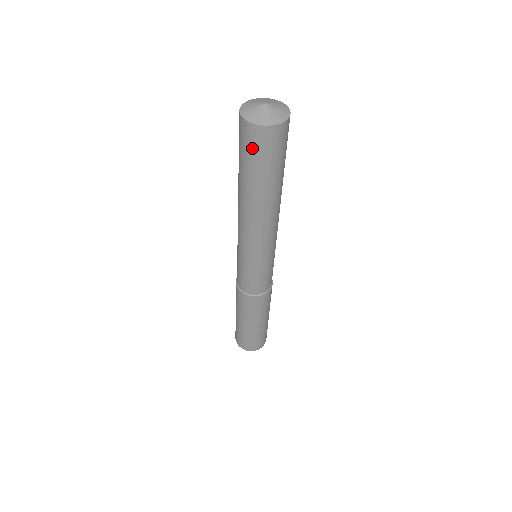
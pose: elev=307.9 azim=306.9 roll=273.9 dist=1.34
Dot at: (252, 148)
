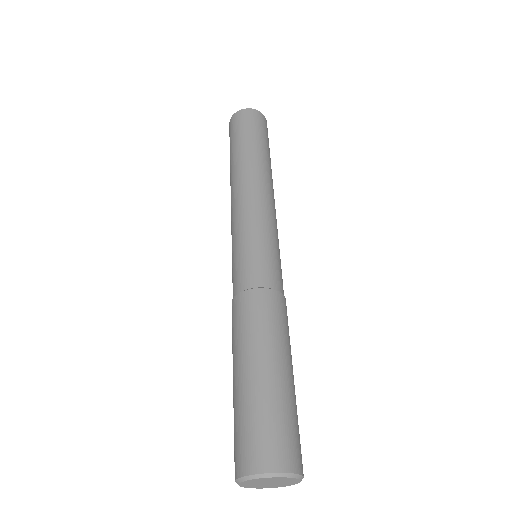
Dot at: (253, 122)
